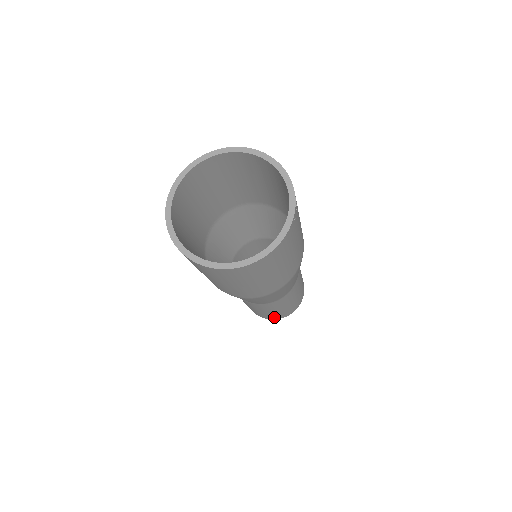
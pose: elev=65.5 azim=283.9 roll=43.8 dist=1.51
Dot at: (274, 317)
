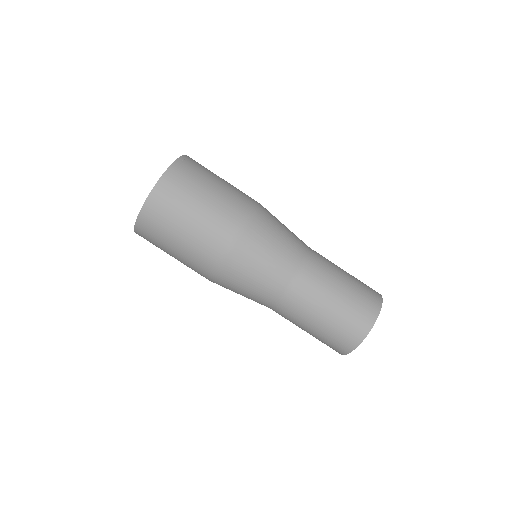
Dot at: (355, 329)
